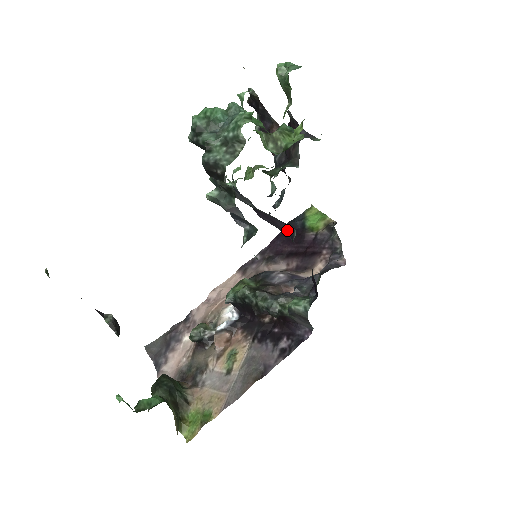
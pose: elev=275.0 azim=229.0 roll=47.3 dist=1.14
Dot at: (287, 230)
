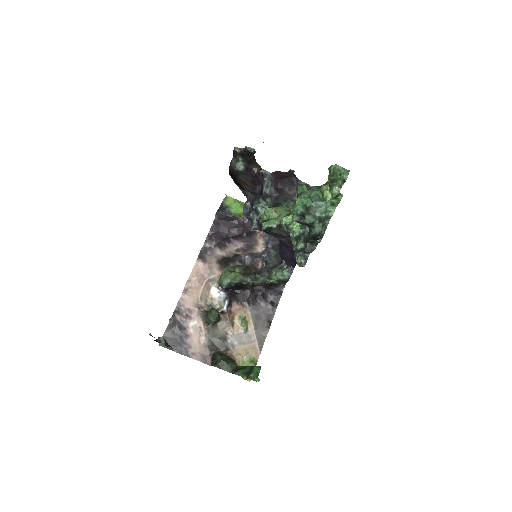
Dot at: (289, 239)
